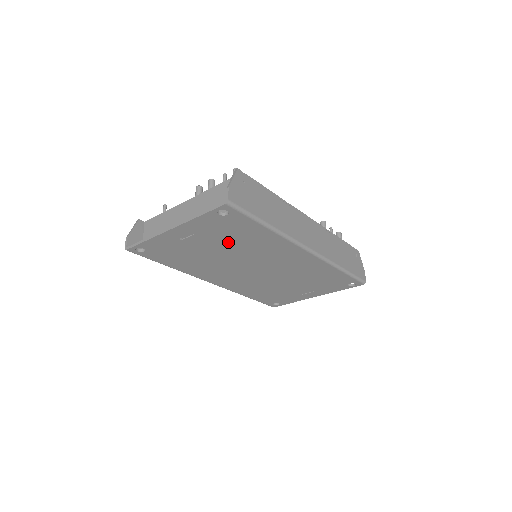
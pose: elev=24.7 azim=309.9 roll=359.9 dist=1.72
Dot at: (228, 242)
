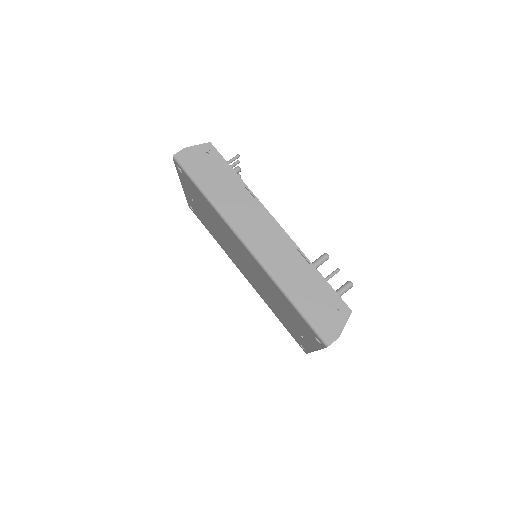
Dot at: occluded
